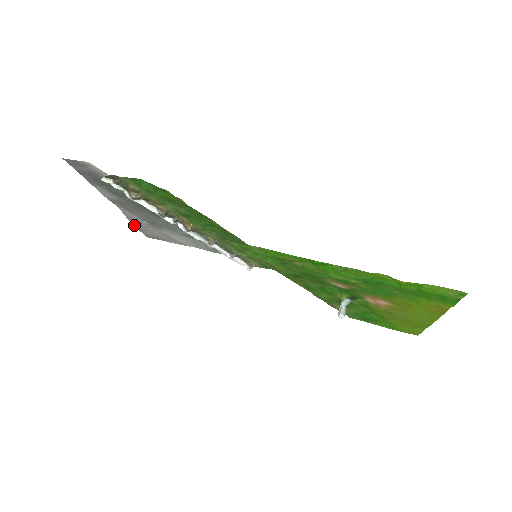
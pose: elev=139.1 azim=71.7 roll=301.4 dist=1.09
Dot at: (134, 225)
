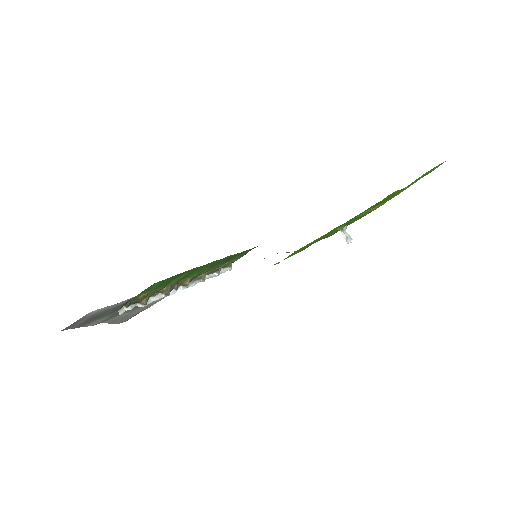
Dot at: (116, 323)
